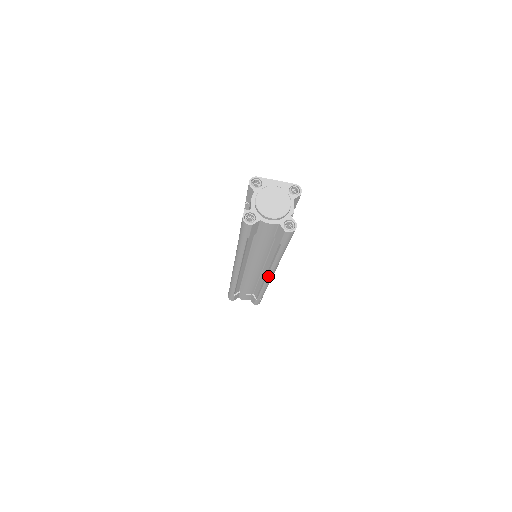
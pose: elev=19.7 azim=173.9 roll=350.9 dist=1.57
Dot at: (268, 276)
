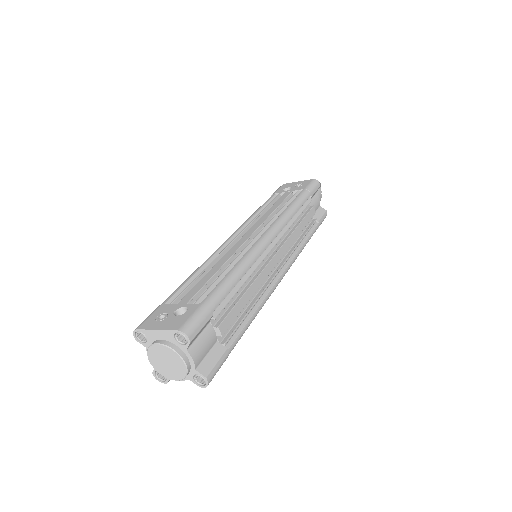
Dot at: occluded
